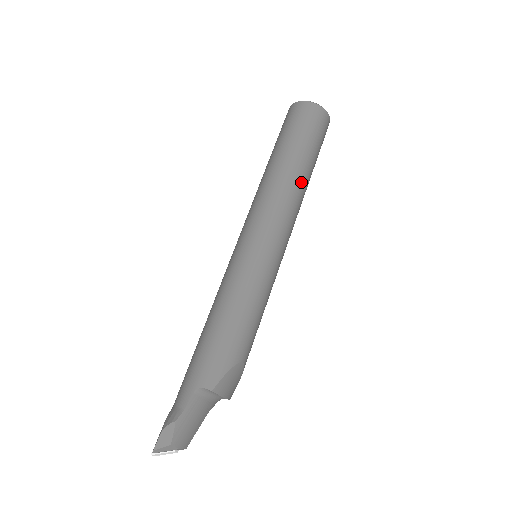
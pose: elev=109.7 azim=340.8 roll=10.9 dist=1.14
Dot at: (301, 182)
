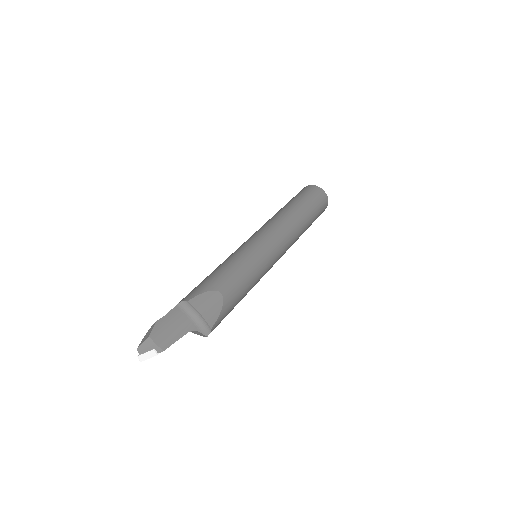
Dot at: (293, 214)
